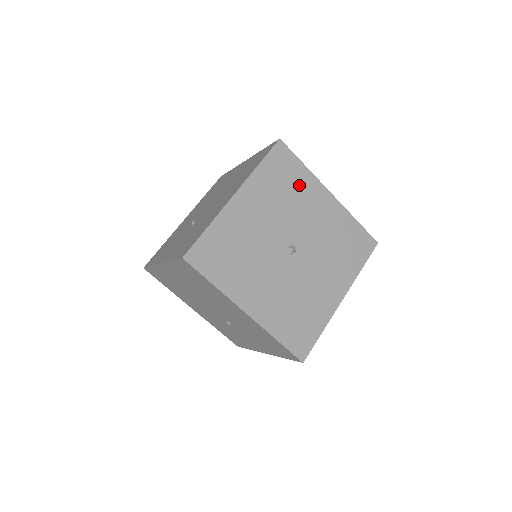
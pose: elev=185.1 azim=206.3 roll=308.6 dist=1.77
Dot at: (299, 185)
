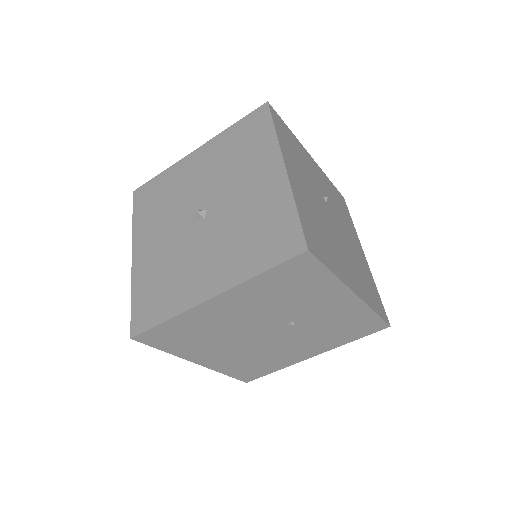
Dot at: (168, 185)
